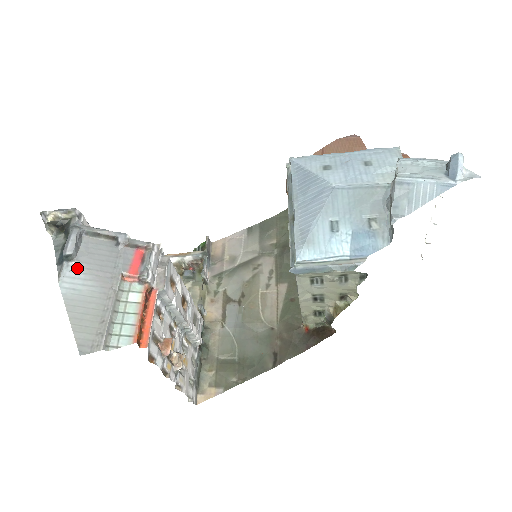
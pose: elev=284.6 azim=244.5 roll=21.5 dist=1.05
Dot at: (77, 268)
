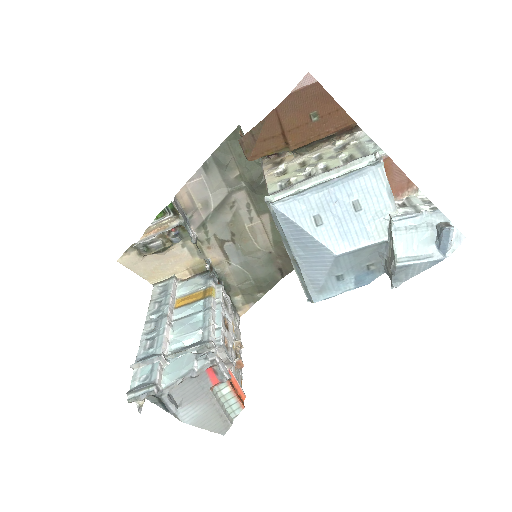
Dot at: (183, 408)
